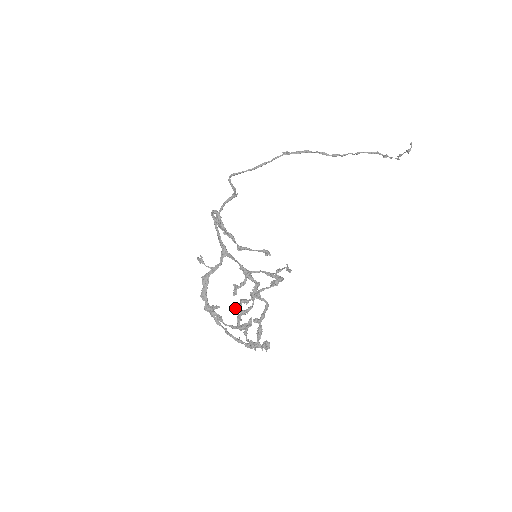
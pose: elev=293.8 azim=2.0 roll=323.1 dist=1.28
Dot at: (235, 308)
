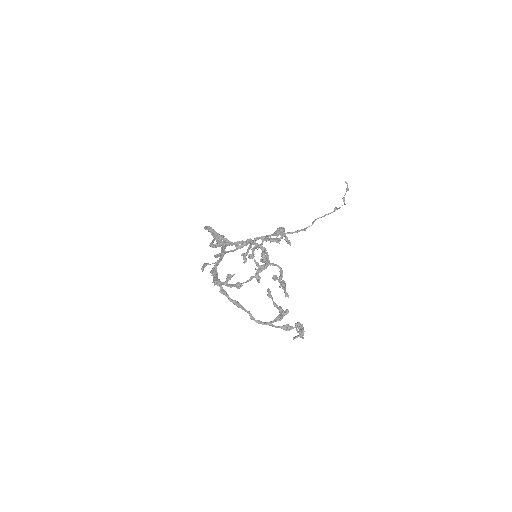
Dot at: (249, 258)
